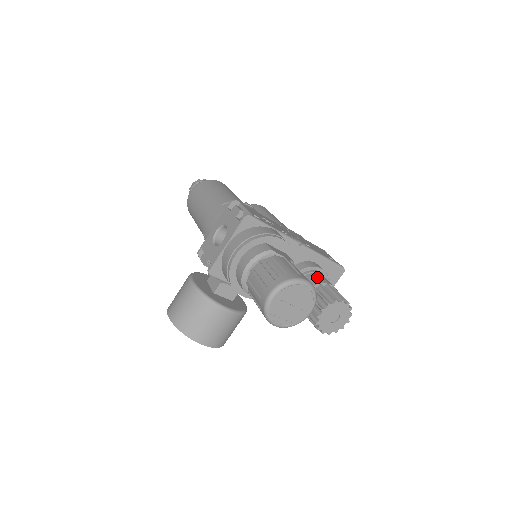
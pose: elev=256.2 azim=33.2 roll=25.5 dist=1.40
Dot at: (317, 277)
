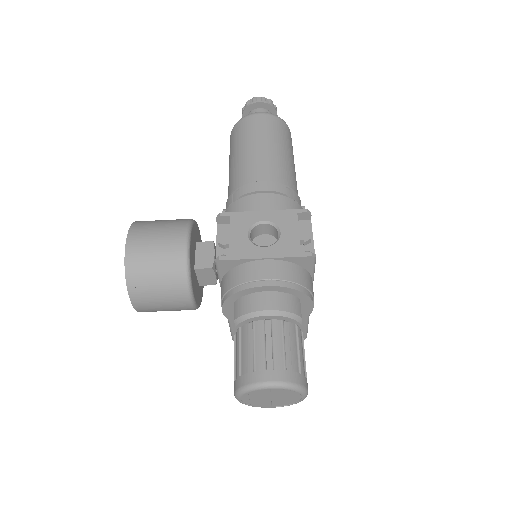
Dot at: occluded
